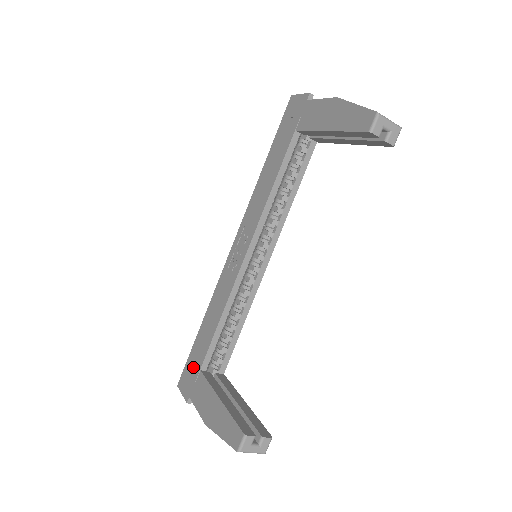
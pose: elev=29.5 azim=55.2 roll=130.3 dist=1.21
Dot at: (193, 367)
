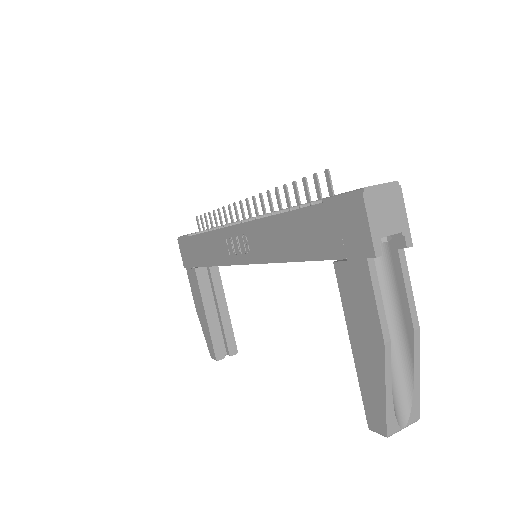
Dot at: (189, 254)
